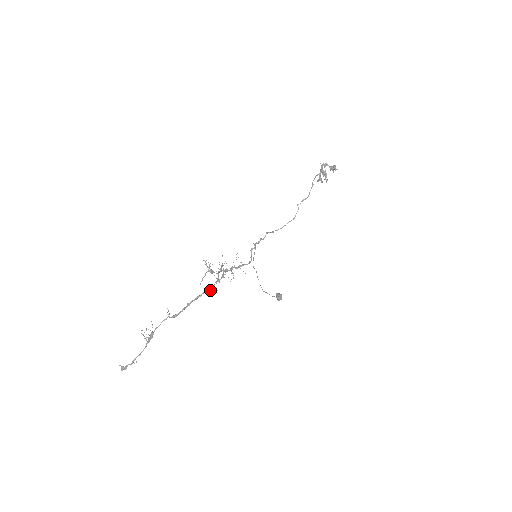
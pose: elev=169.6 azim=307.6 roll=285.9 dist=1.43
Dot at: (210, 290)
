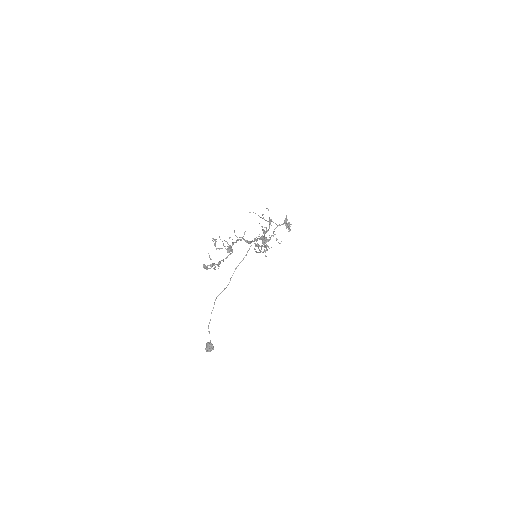
Dot at: occluded
